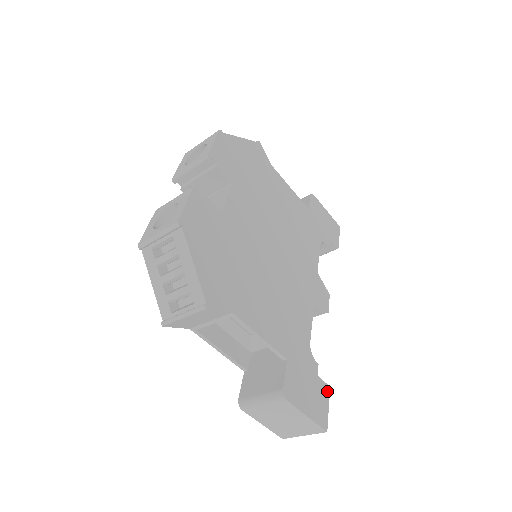
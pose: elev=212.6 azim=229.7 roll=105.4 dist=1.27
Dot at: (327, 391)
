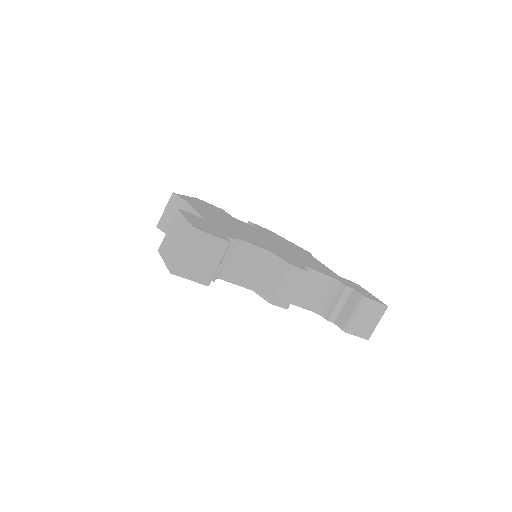
Dot at: (225, 240)
